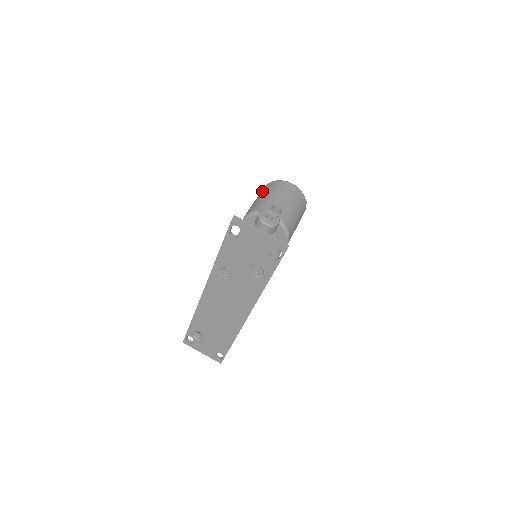
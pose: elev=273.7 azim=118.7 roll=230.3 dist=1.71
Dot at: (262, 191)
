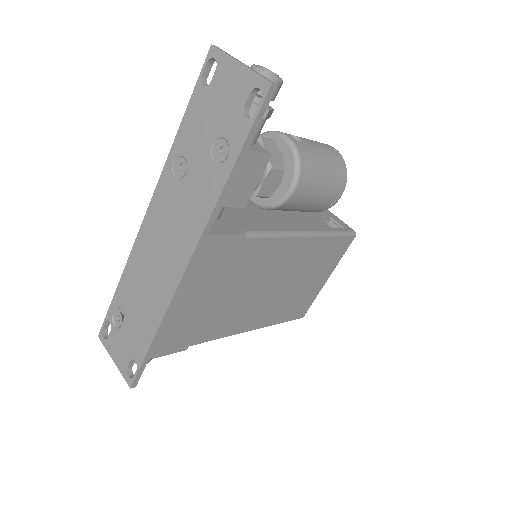
Dot at: occluded
